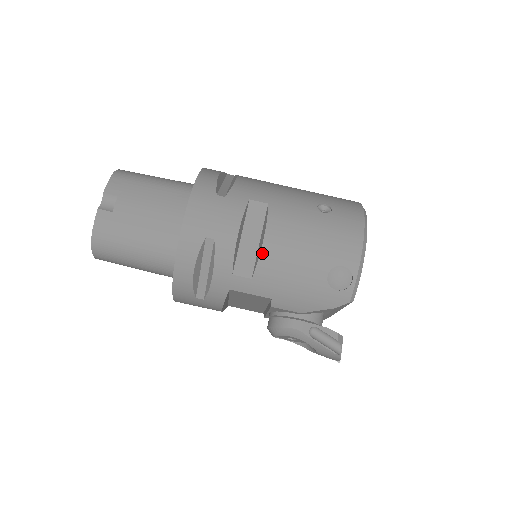
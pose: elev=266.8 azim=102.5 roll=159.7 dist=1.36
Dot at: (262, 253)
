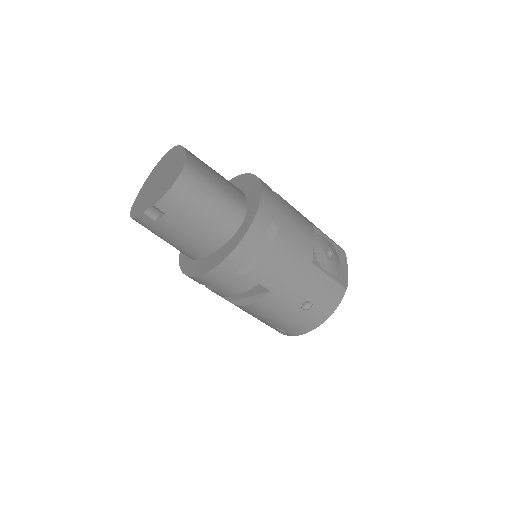
Dot at: (243, 306)
